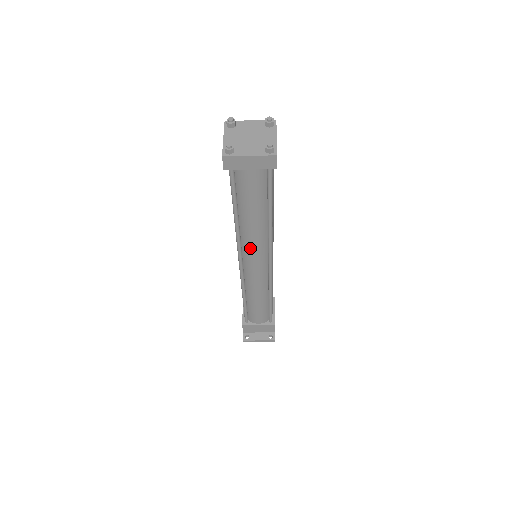
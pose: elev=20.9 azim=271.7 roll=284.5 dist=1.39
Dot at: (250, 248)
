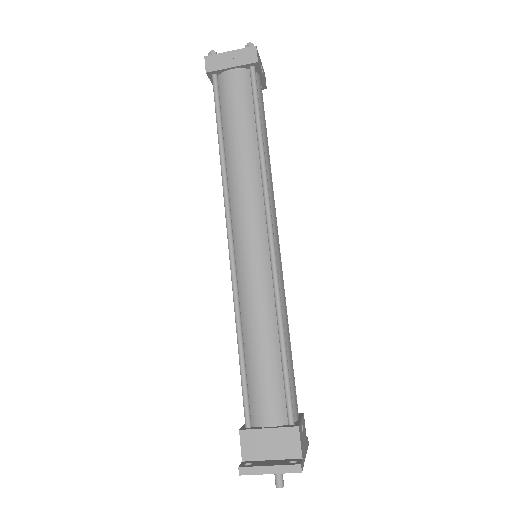
Dot at: (240, 203)
